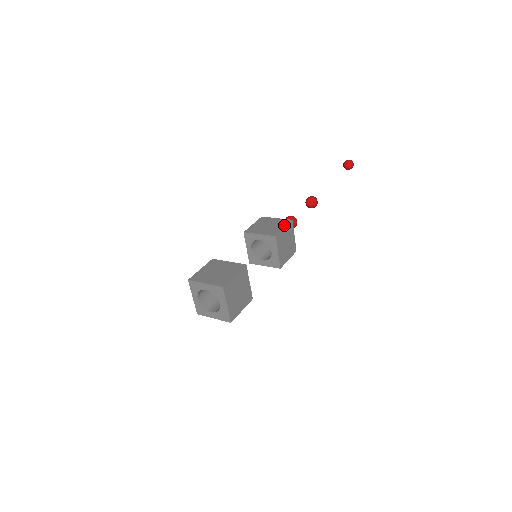
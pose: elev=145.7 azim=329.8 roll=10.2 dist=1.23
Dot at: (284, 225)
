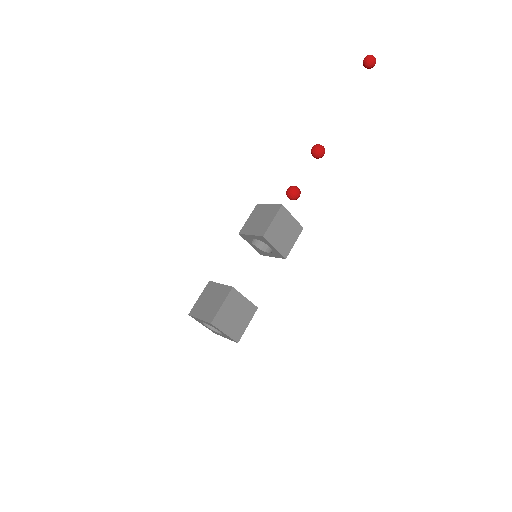
Dot at: (296, 238)
